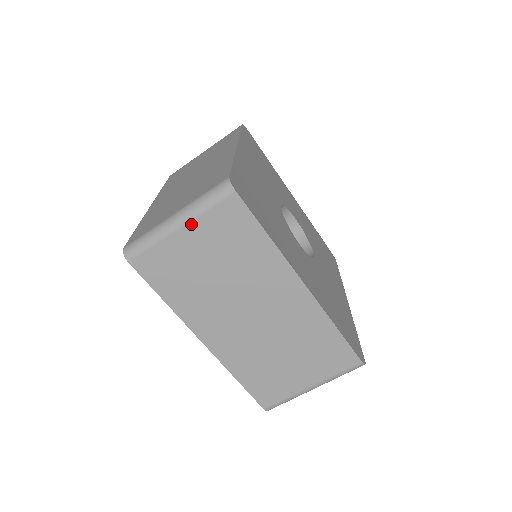
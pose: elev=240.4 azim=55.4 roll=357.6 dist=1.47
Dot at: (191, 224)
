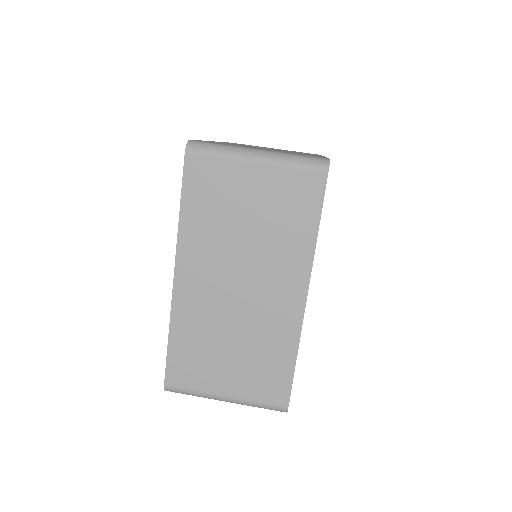
Dot at: occluded
